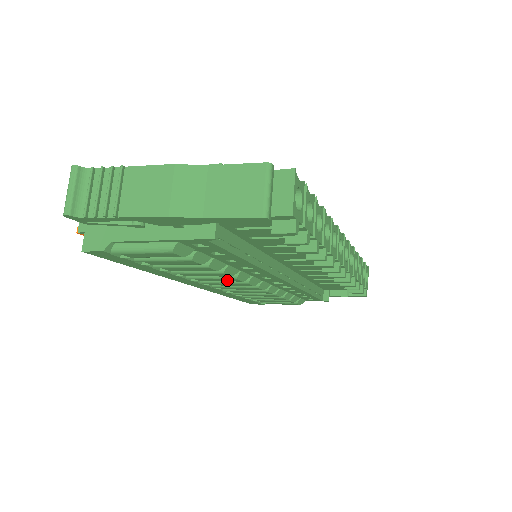
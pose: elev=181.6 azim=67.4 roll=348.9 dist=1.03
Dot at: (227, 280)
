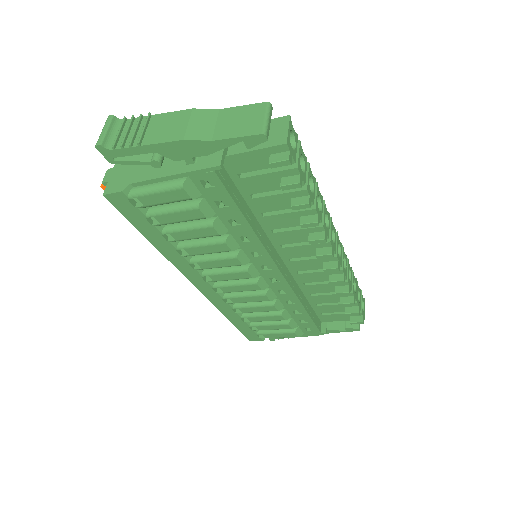
Dot at: (228, 263)
